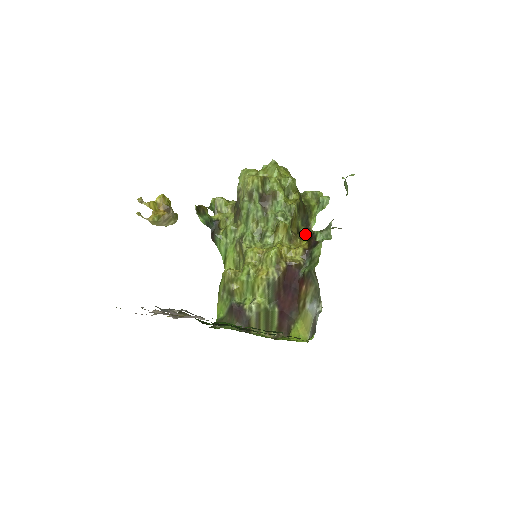
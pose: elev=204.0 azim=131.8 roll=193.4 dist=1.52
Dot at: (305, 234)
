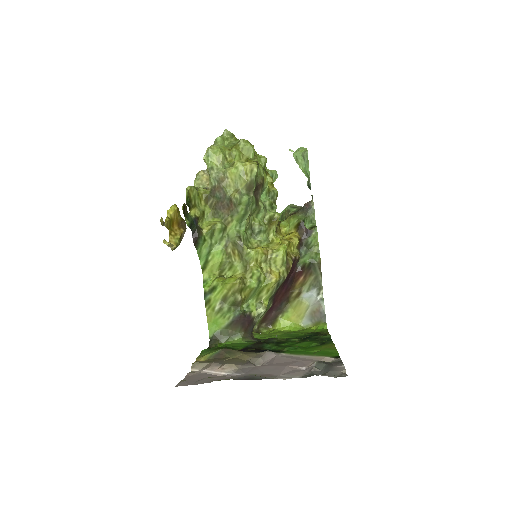
Dot at: occluded
